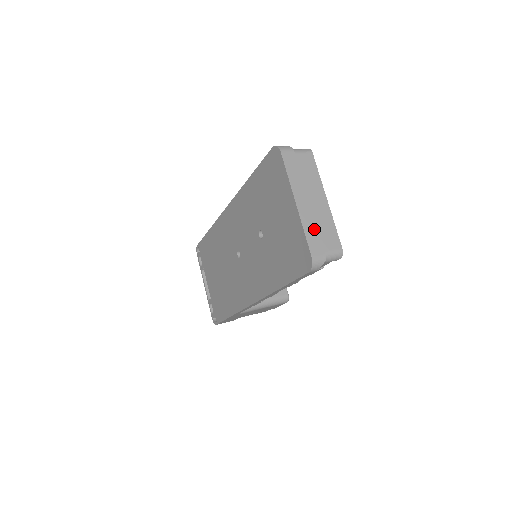
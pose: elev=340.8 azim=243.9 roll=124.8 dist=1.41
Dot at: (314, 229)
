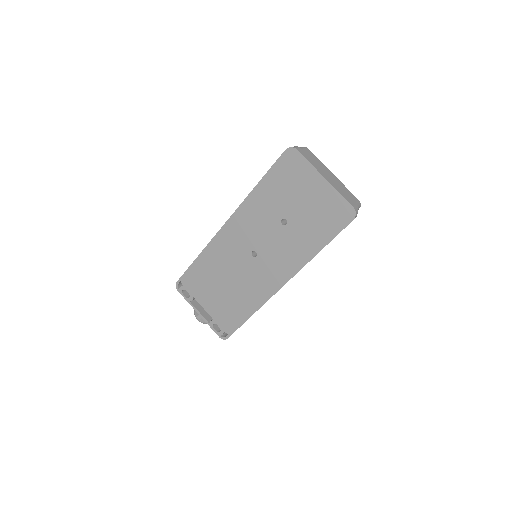
Dot at: (342, 192)
